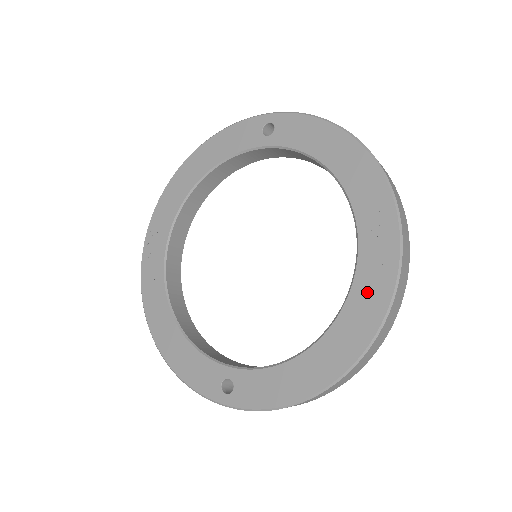
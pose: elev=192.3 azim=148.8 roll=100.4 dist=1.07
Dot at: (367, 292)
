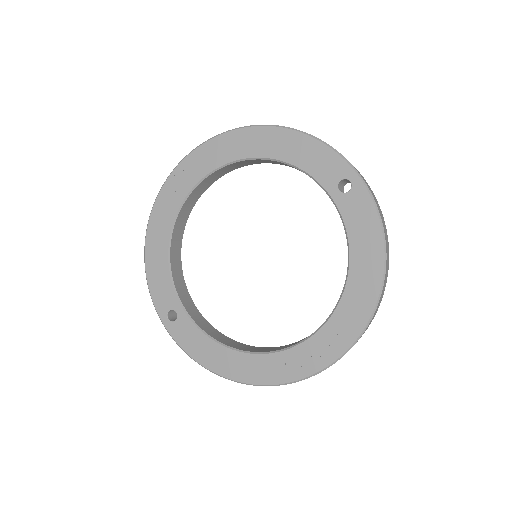
Dot at: (293, 362)
